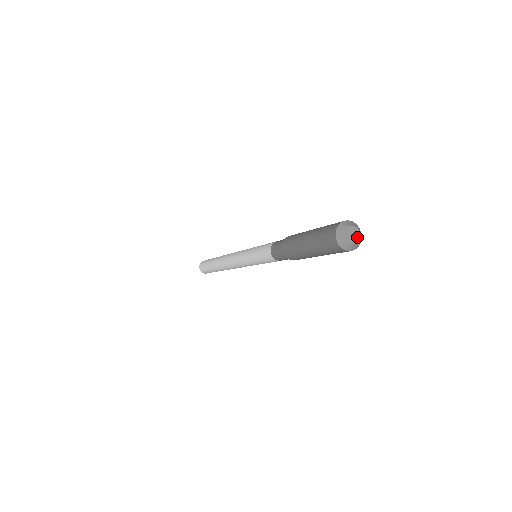
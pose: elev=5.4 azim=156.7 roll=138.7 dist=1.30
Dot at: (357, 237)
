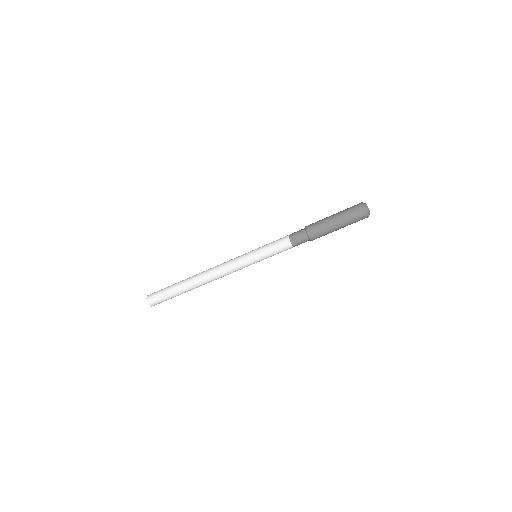
Dot at: (369, 211)
